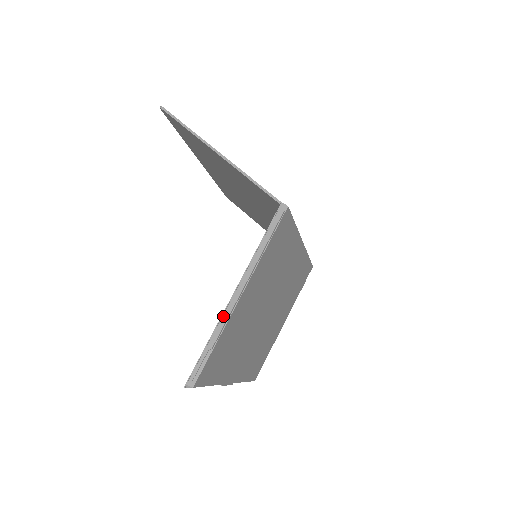
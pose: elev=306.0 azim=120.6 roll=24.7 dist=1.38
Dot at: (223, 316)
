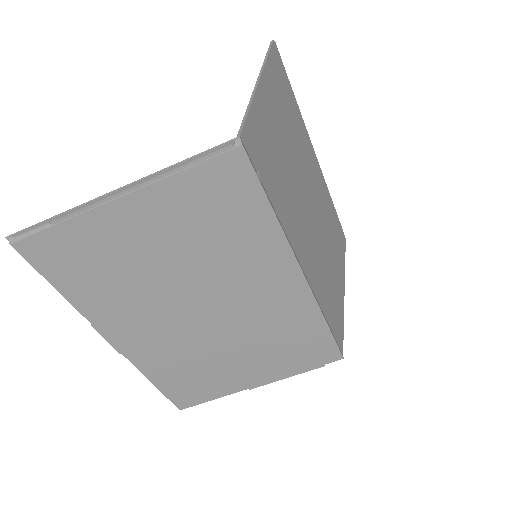
Dot at: (88, 203)
